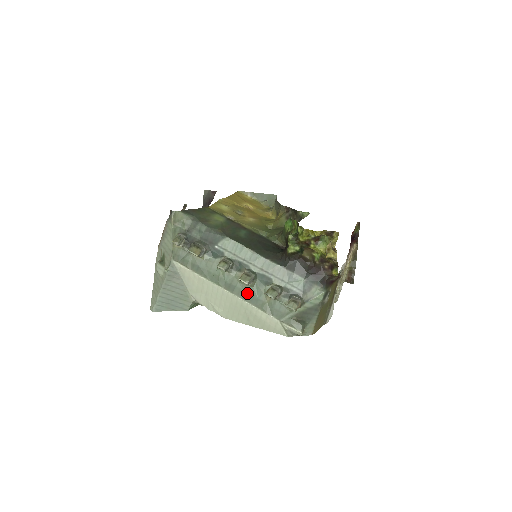
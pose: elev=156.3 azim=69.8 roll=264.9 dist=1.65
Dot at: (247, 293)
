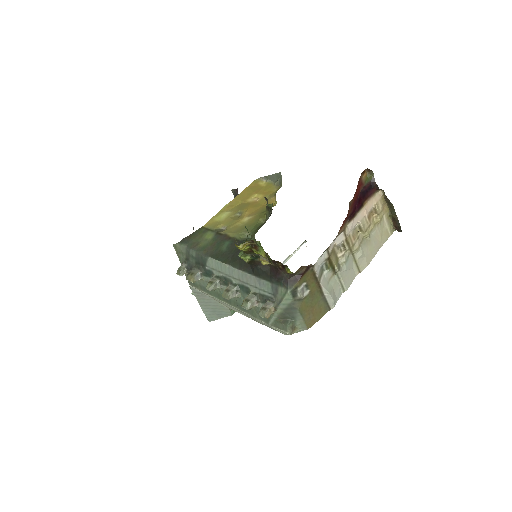
Dot at: (239, 304)
